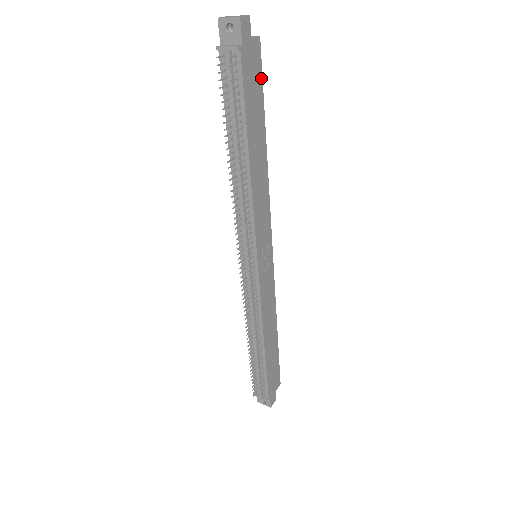
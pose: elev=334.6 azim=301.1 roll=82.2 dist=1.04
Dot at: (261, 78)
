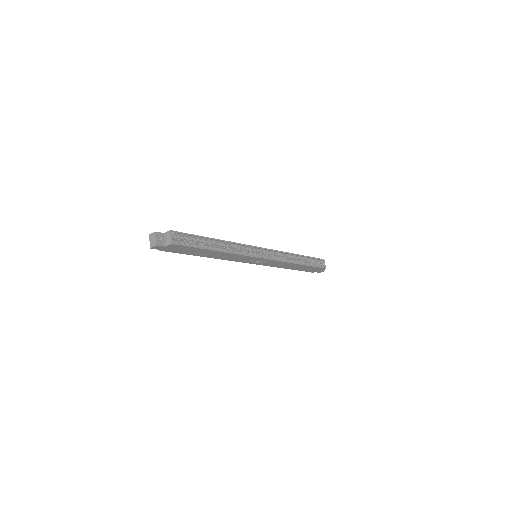
Dot at: (188, 247)
